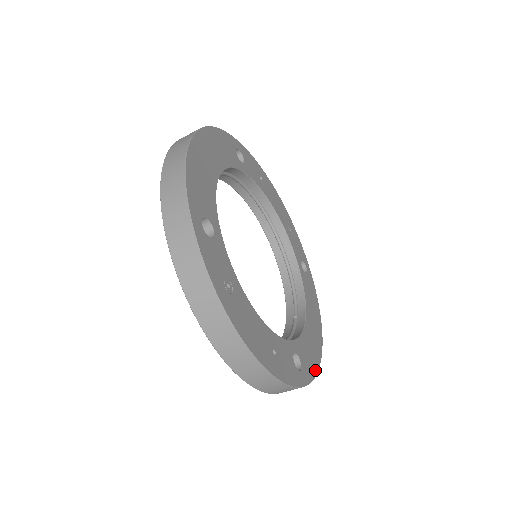
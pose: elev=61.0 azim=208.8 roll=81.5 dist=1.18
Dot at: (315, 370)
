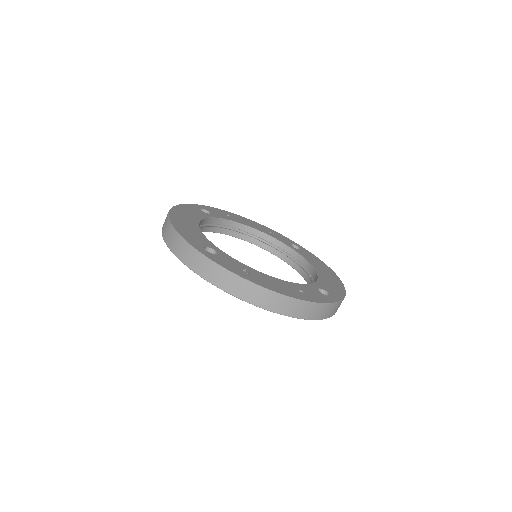
Dot at: (343, 293)
